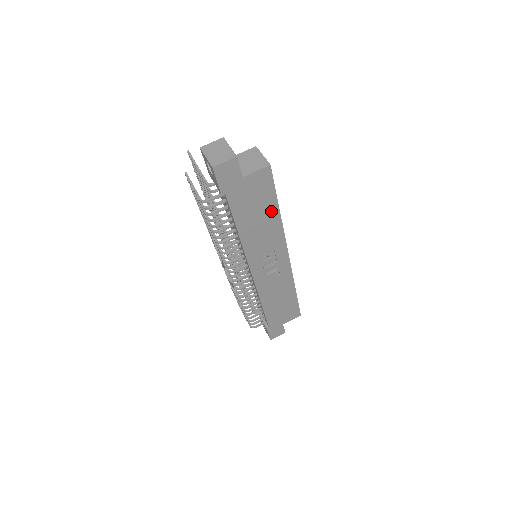
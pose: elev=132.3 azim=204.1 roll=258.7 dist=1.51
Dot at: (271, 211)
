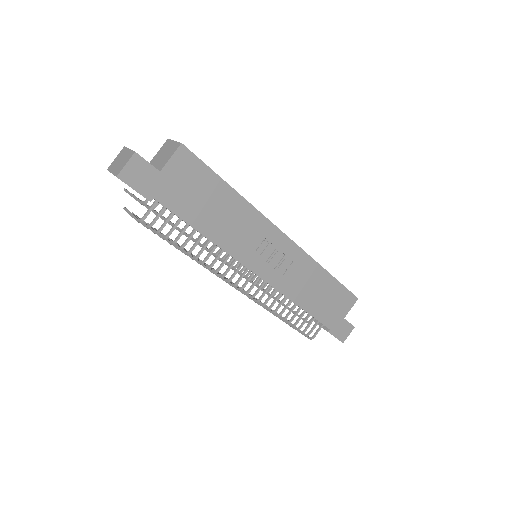
Dot at: (224, 194)
